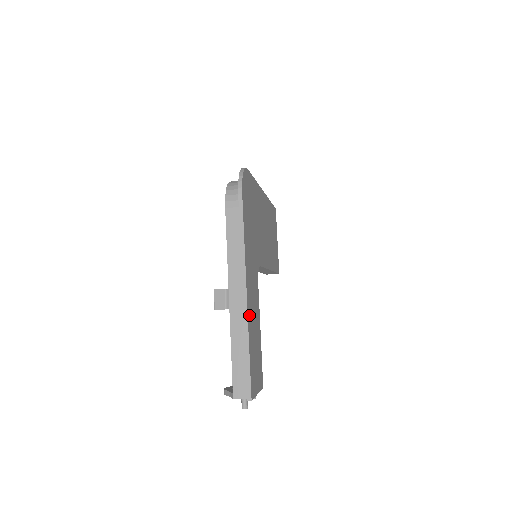
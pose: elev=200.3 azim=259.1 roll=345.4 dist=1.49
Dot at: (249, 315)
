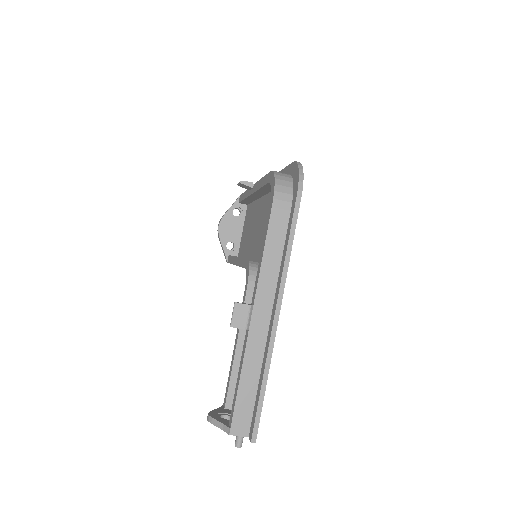
Dot at: occluded
